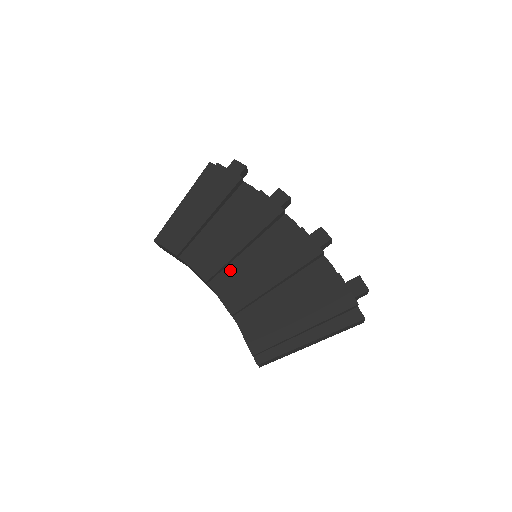
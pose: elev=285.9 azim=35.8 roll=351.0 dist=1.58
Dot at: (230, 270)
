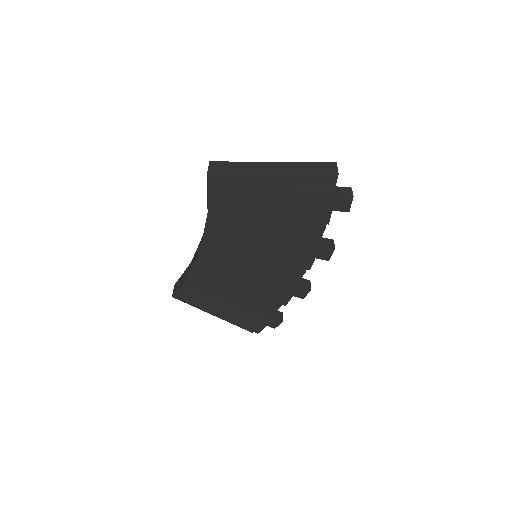
Dot at: (228, 250)
